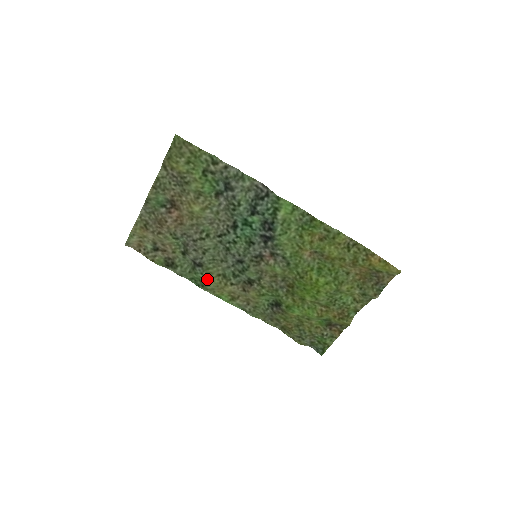
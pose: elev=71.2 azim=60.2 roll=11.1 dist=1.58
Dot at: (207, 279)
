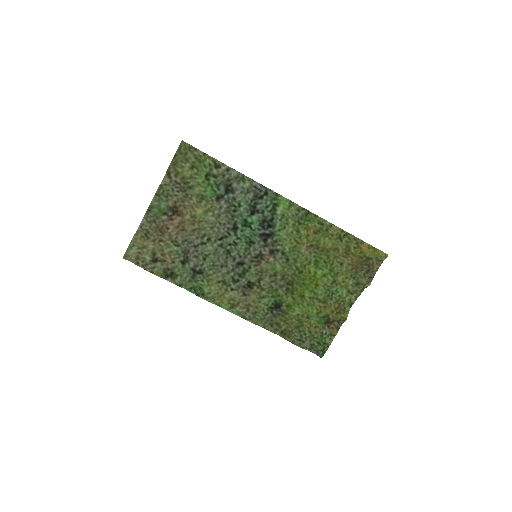
Dot at: (208, 286)
